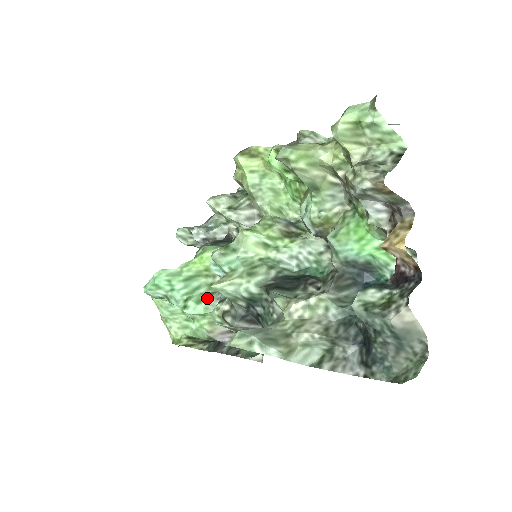
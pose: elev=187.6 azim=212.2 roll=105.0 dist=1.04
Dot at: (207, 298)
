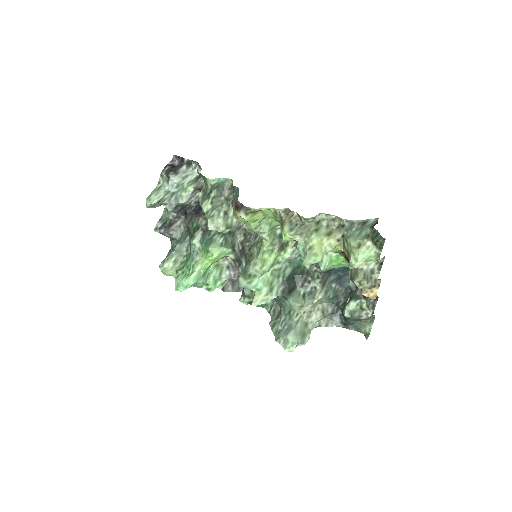
Dot at: (220, 278)
